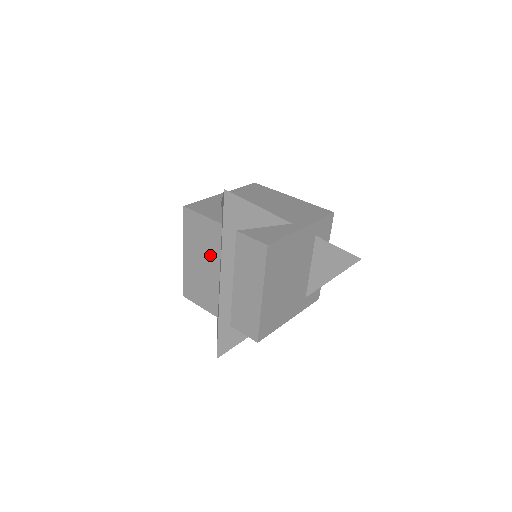
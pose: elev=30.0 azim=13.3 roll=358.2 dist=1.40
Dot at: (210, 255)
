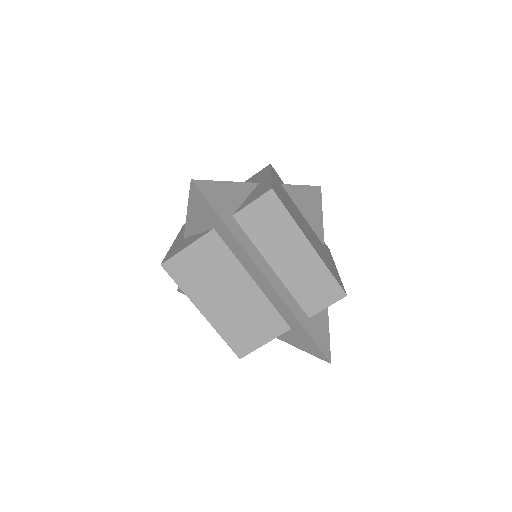
Dot at: (229, 276)
